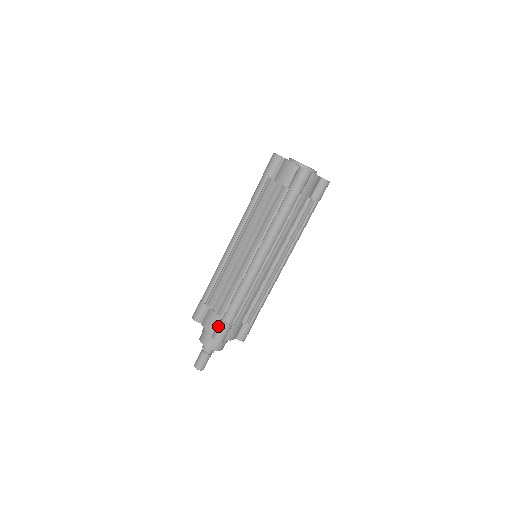
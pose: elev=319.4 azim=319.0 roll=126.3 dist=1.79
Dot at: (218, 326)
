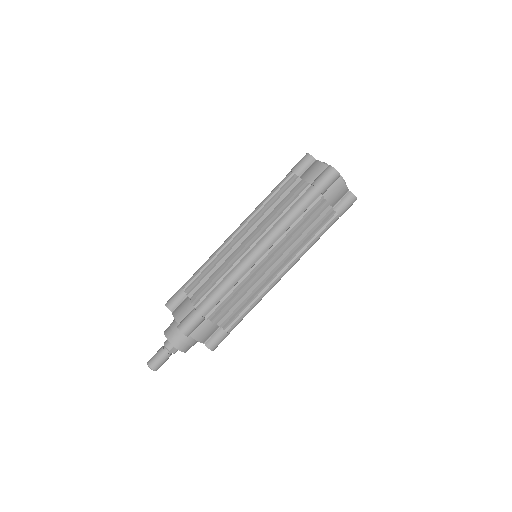
Dot at: (189, 314)
